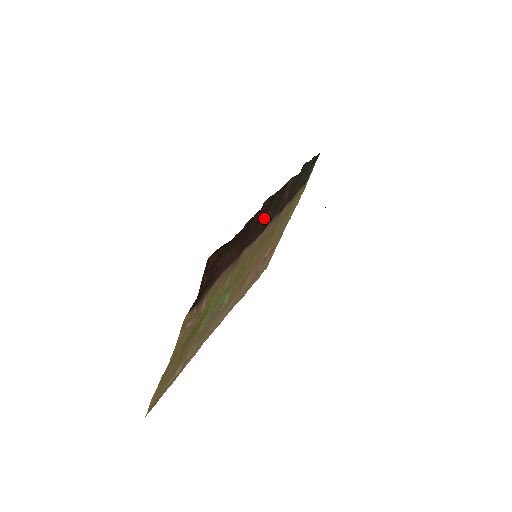
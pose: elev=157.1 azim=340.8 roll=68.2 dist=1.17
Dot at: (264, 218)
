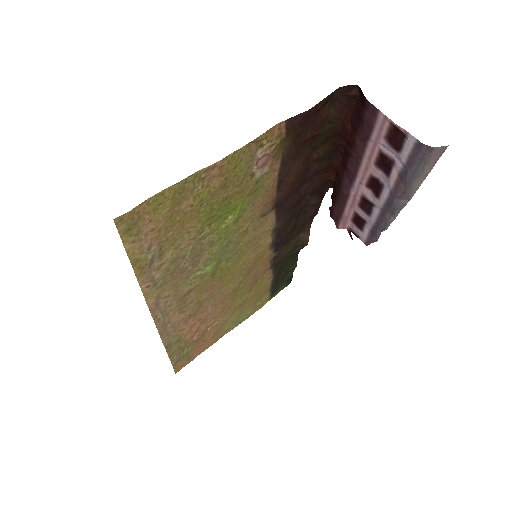
Dot at: (293, 215)
